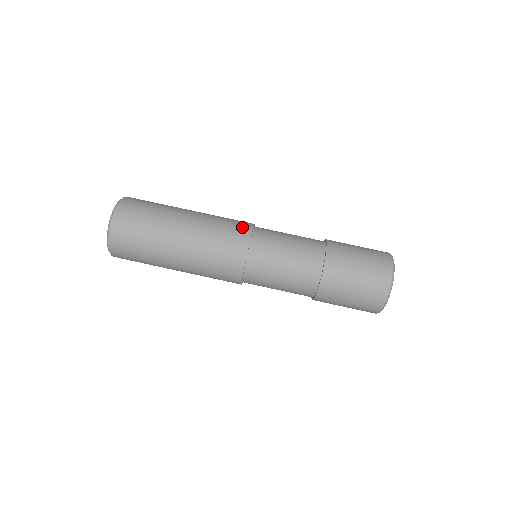
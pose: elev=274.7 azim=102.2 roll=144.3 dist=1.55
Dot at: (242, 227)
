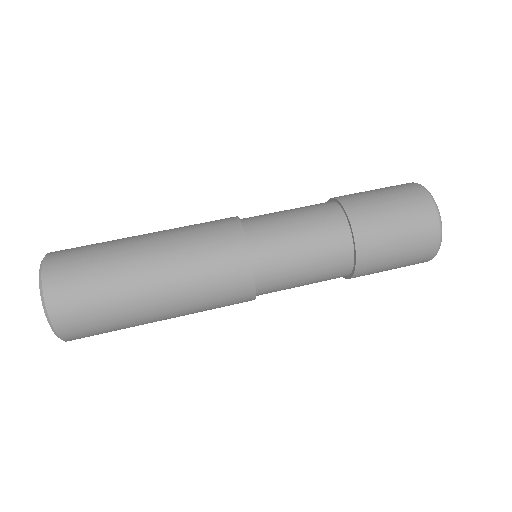
Dot at: (223, 219)
